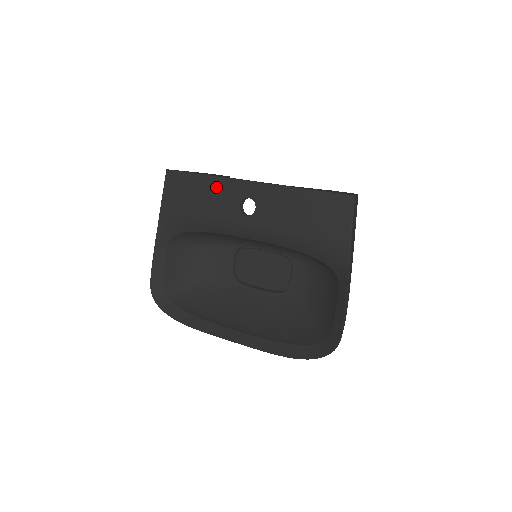
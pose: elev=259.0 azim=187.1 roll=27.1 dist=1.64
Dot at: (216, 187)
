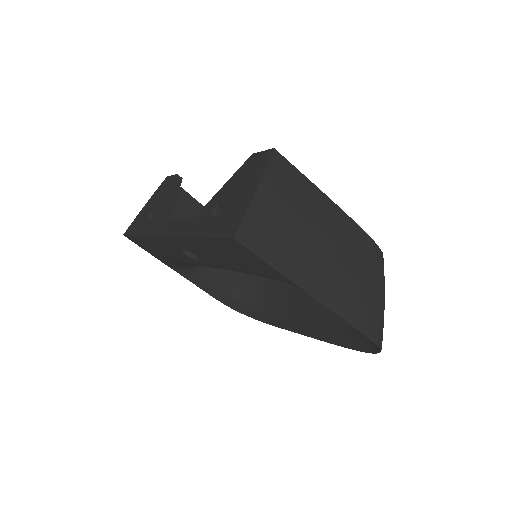
Dot at: (157, 243)
